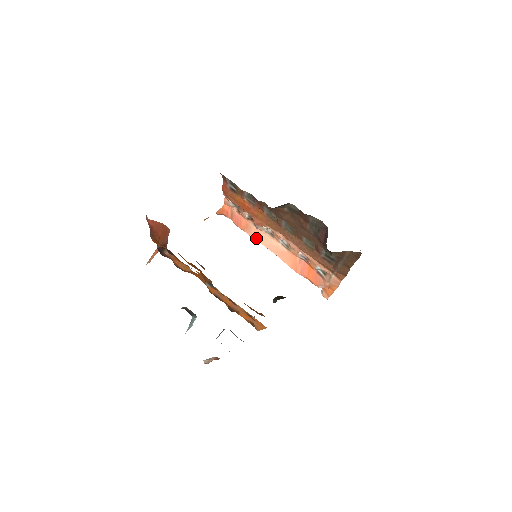
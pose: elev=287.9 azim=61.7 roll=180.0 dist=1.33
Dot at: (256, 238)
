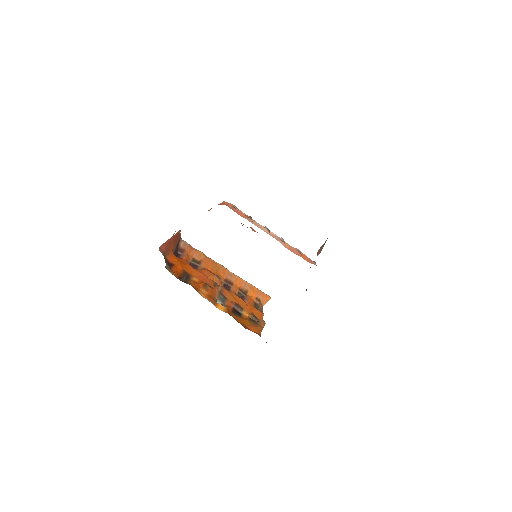
Dot at: (256, 225)
